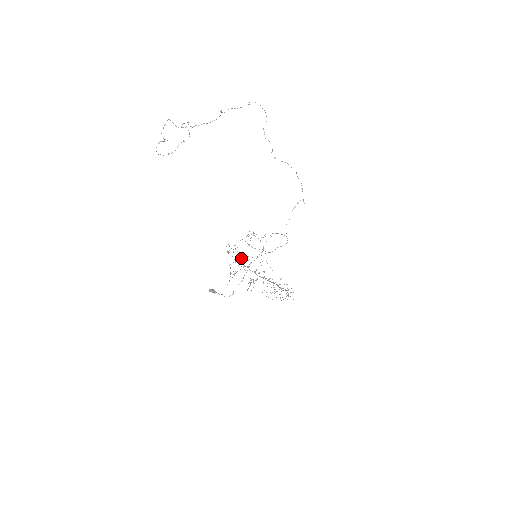
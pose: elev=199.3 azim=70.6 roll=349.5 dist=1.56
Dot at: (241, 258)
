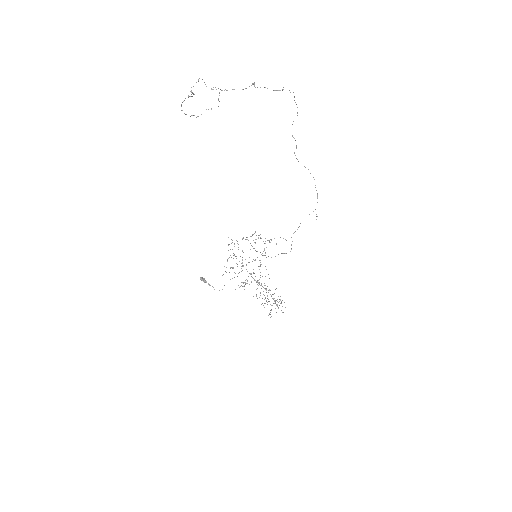
Dot at: occluded
